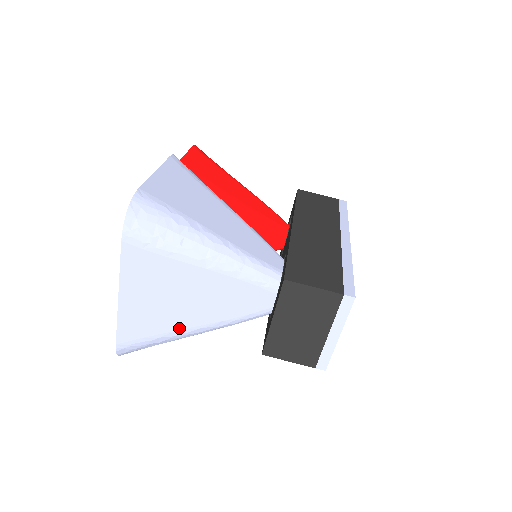
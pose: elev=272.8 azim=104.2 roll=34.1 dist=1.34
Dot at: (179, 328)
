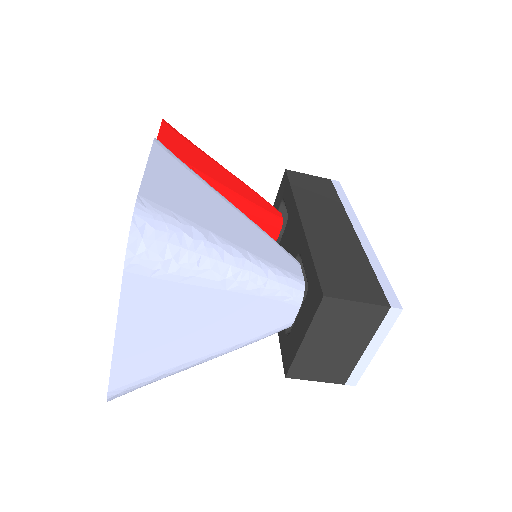
Dot at: (186, 360)
